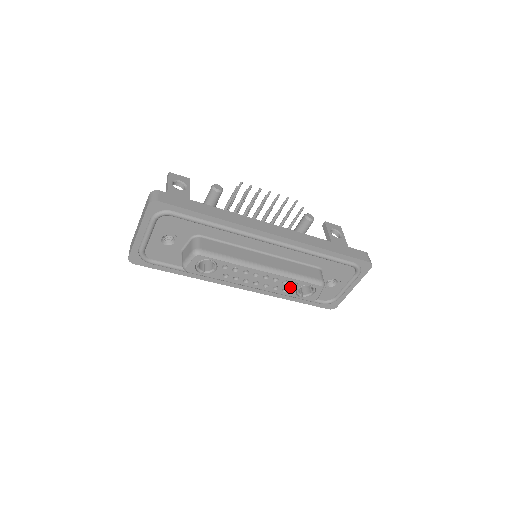
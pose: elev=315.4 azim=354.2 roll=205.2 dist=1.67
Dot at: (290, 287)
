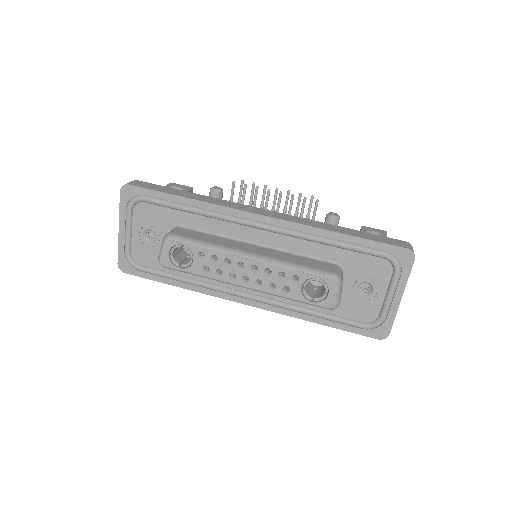
Dot at: (291, 284)
